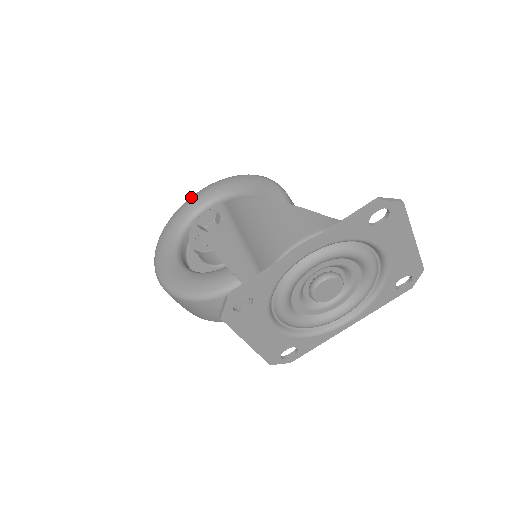
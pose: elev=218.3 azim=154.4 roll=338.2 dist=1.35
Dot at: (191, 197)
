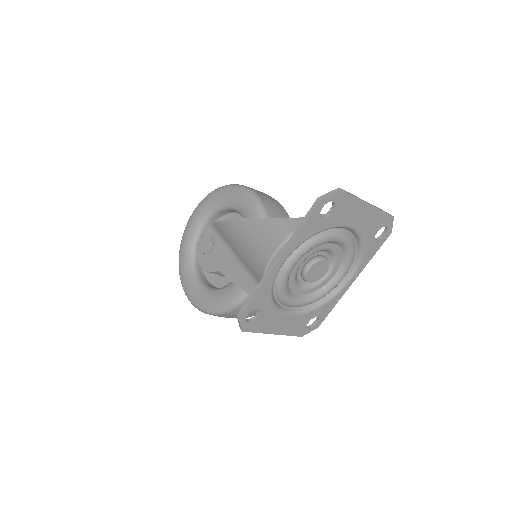
Dot at: (188, 222)
